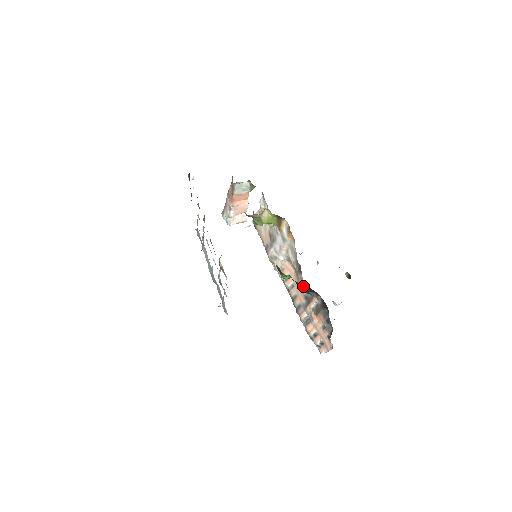
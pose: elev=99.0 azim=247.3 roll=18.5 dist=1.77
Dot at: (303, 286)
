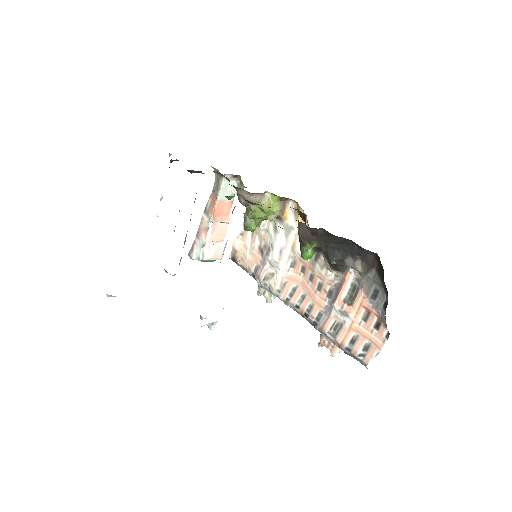
Dot at: (337, 248)
